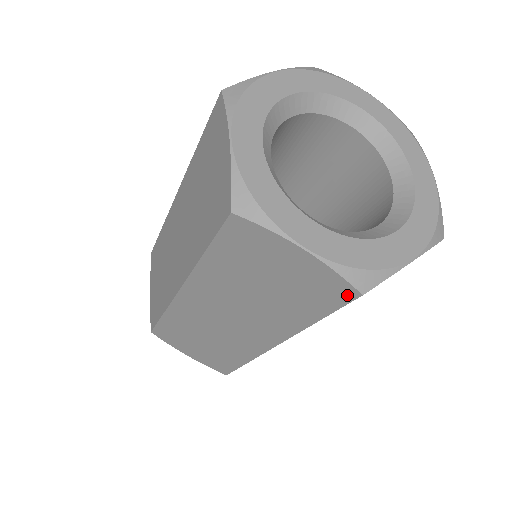
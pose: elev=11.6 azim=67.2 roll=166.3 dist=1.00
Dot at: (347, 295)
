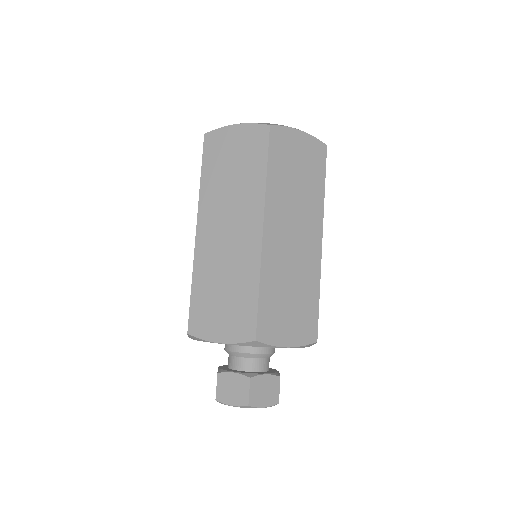
Dot at: (265, 132)
